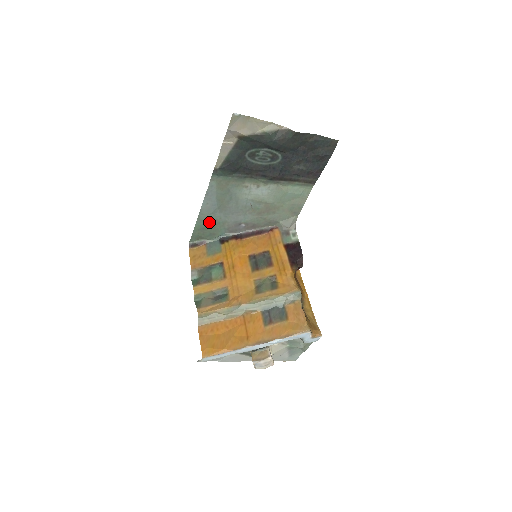
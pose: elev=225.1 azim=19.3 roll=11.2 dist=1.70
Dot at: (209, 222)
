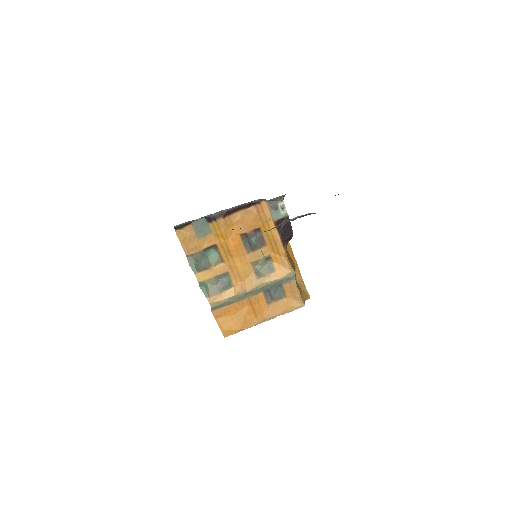
Dot at: occluded
